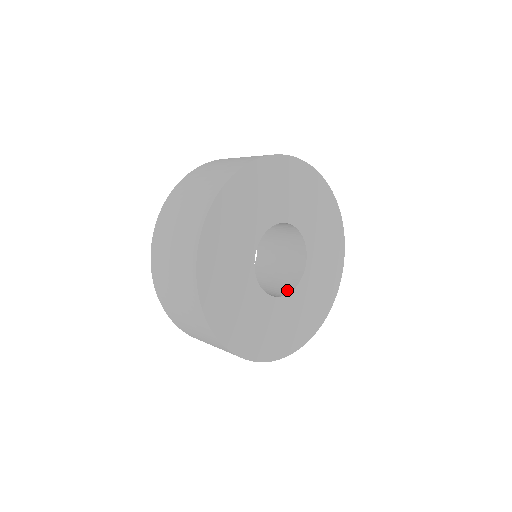
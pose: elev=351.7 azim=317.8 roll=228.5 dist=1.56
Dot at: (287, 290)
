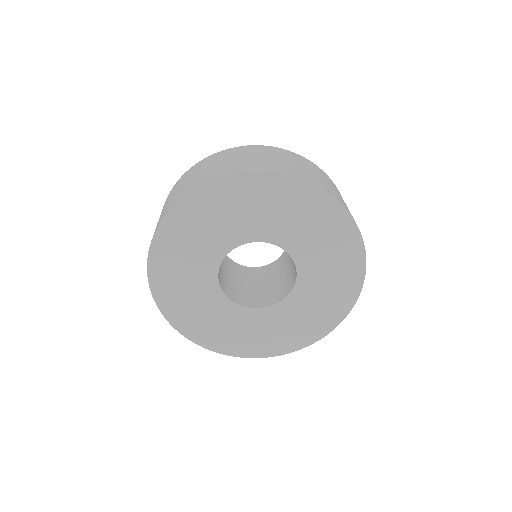
Dot at: (266, 303)
